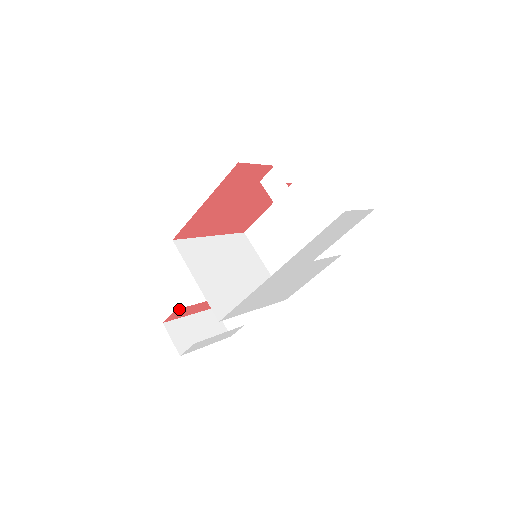
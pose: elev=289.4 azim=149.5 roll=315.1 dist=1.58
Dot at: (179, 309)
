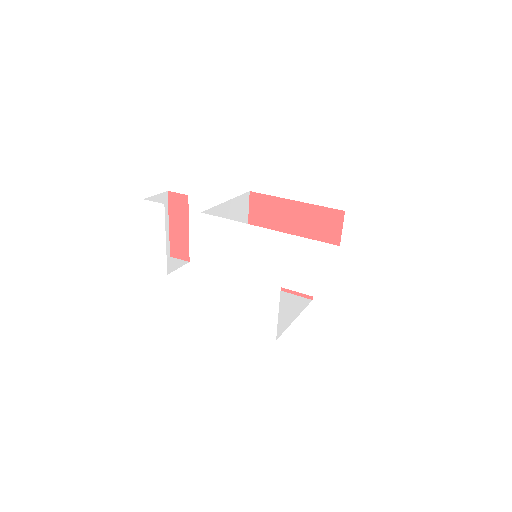
Dot at: (187, 200)
